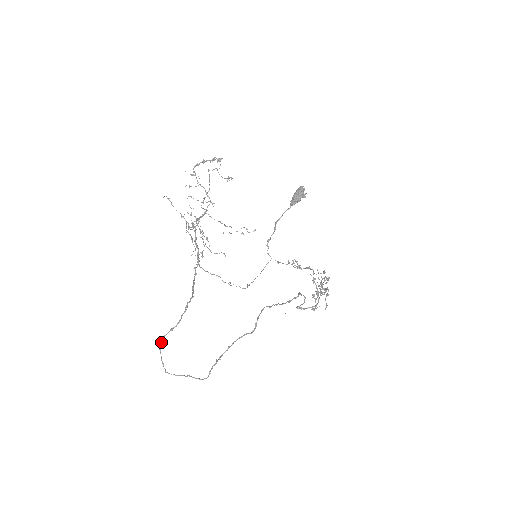
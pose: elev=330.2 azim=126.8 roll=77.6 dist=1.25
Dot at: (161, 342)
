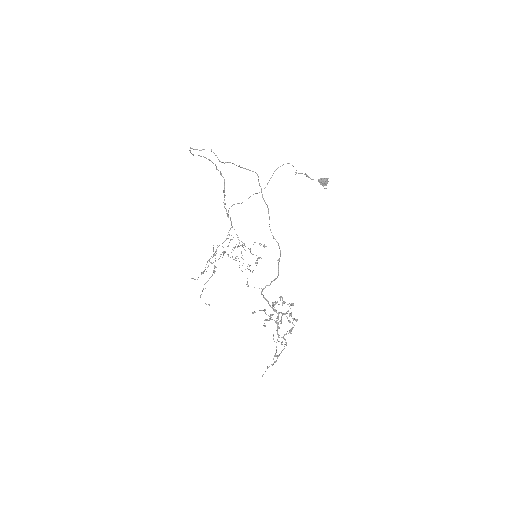
Dot at: (198, 155)
